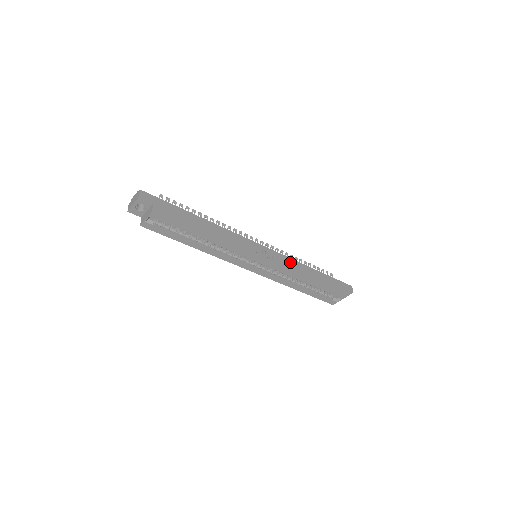
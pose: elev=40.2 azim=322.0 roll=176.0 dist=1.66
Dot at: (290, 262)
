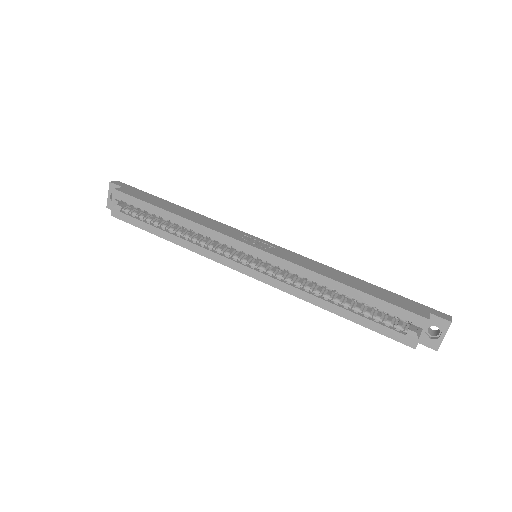
Dot at: (308, 261)
